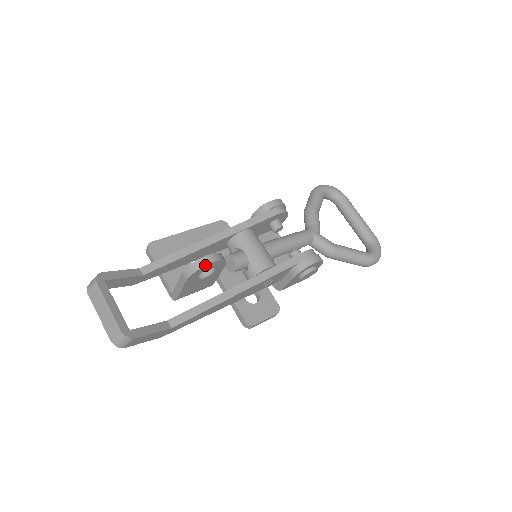
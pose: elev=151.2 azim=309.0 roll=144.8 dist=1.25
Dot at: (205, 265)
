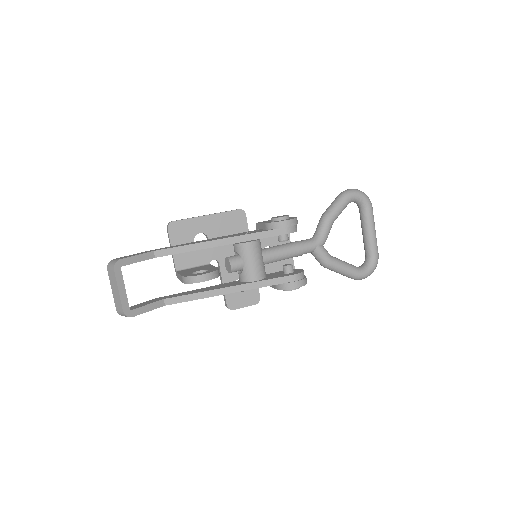
Dot at: (198, 282)
